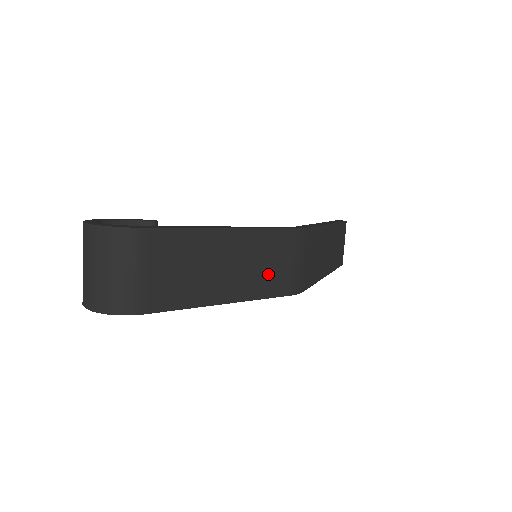
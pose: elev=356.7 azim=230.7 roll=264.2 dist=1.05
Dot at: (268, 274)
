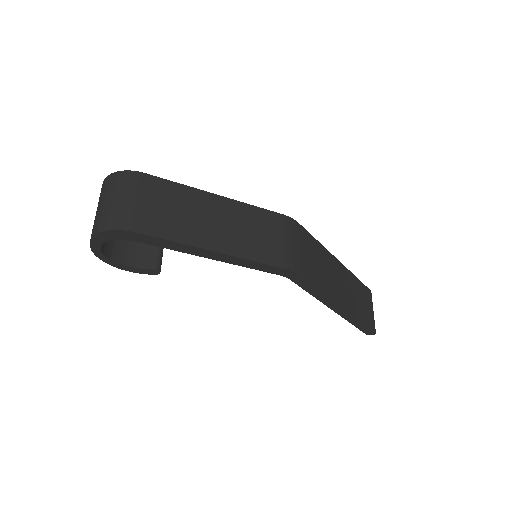
Dot at: (257, 242)
